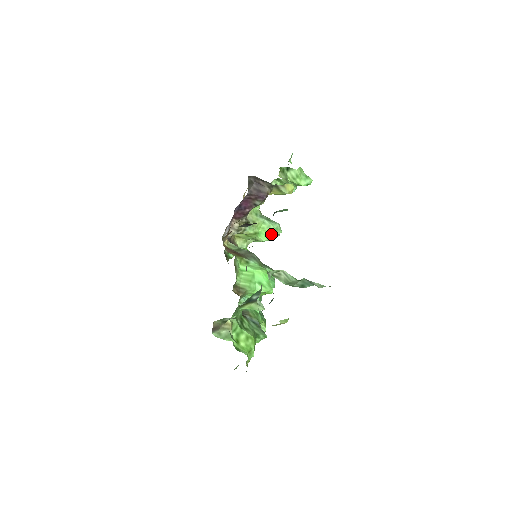
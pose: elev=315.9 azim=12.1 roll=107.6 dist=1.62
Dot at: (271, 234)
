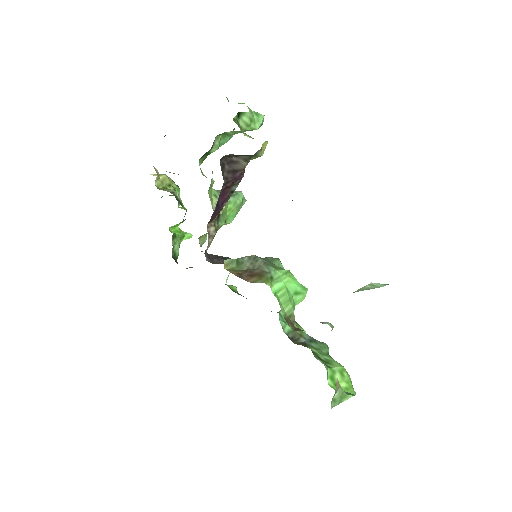
Dot at: (237, 210)
